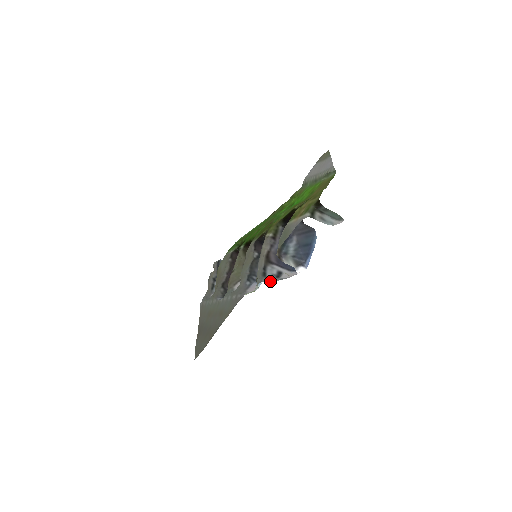
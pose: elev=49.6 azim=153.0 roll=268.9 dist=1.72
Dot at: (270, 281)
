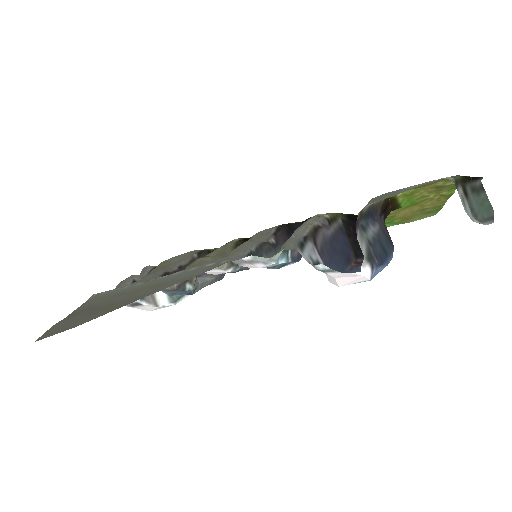
Dot at: (306, 259)
